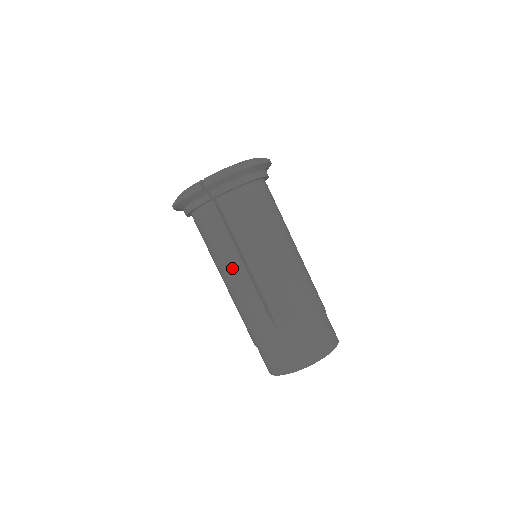
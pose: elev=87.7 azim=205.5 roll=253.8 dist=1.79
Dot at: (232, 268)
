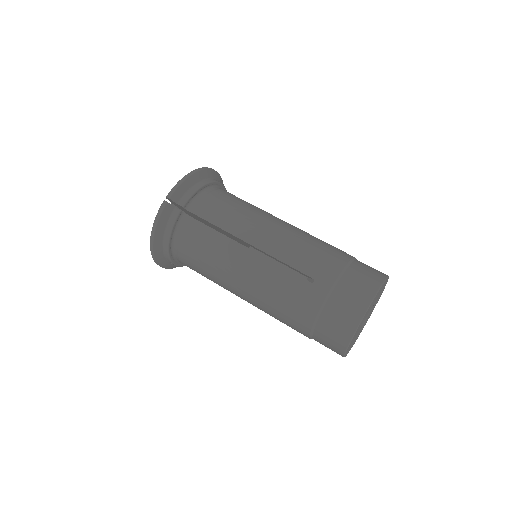
Dot at: (236, 259)
